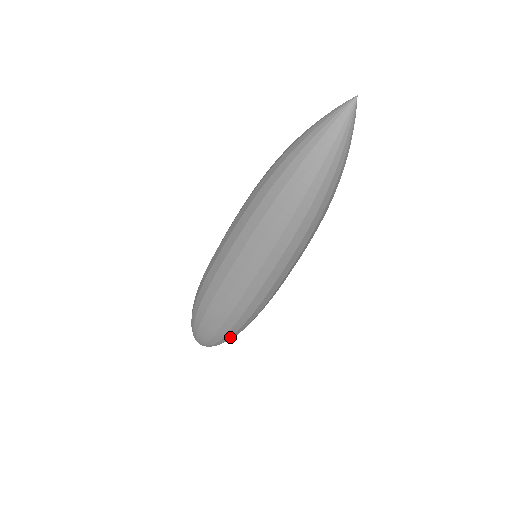
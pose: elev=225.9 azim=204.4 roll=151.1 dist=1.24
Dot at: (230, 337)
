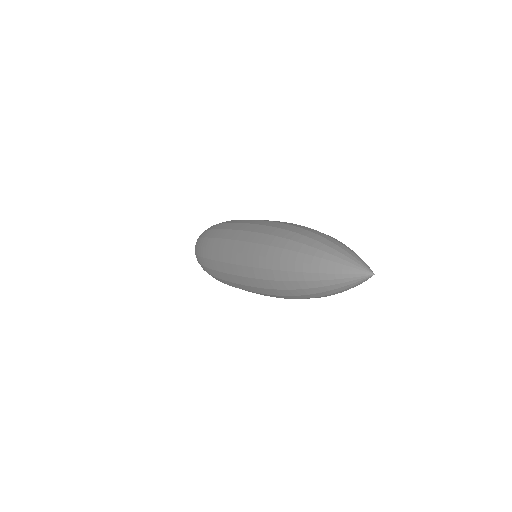
Dot at: occluded
